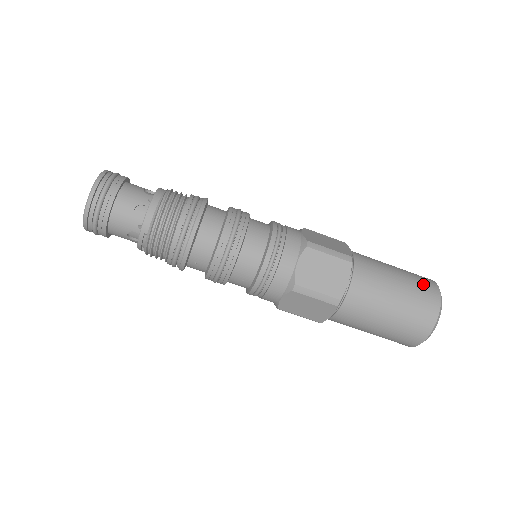
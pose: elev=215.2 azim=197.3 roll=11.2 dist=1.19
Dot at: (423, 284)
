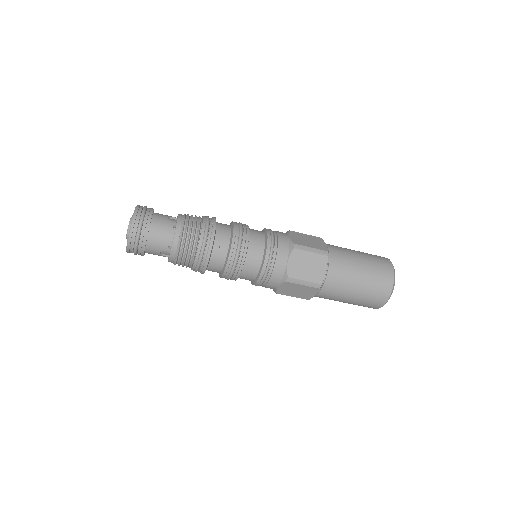
Dot at: occluded
